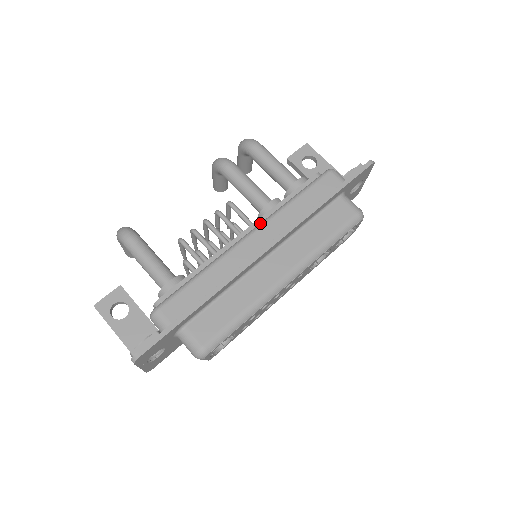
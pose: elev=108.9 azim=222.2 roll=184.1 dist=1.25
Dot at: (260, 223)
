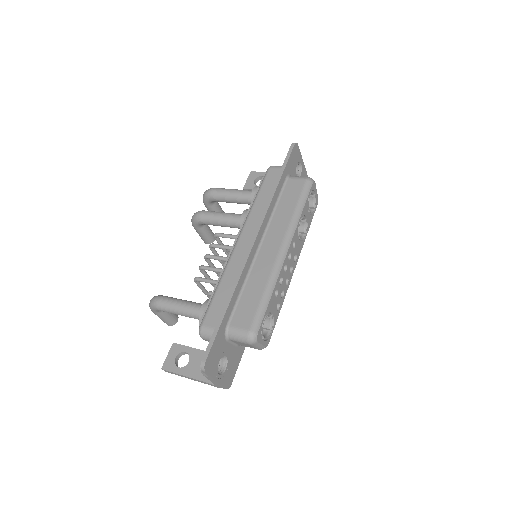
Dot at: occluded
